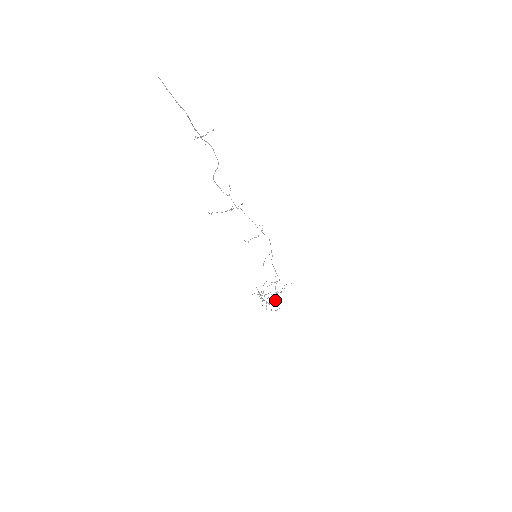
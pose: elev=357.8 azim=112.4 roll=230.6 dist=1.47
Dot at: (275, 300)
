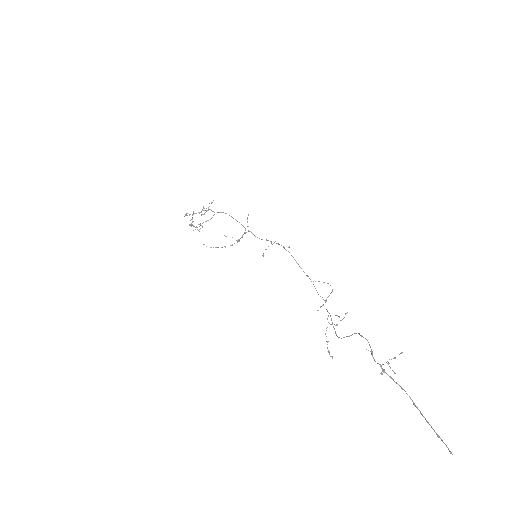
Dot at: (239, 241)
